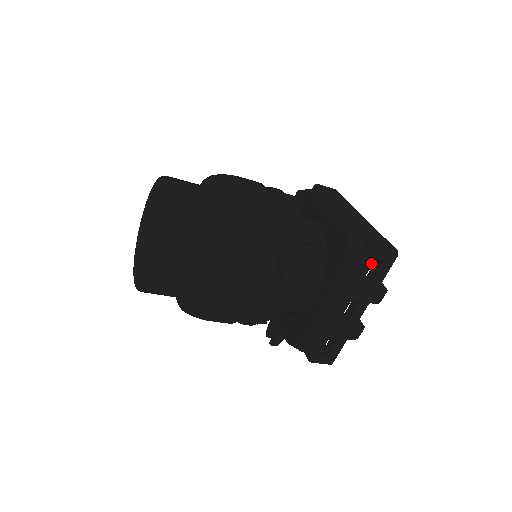
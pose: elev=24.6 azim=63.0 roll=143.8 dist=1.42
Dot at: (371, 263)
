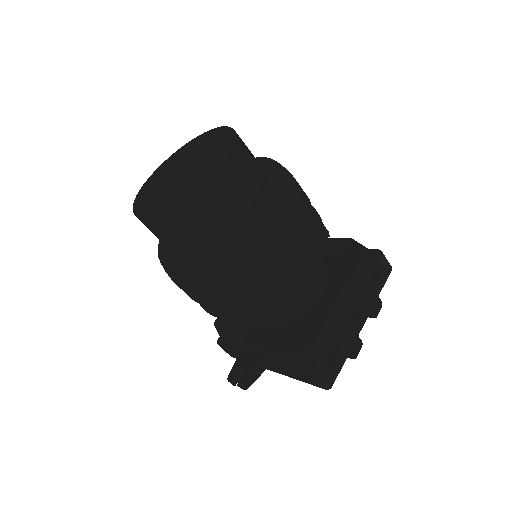
Dot at: (377, 264)
